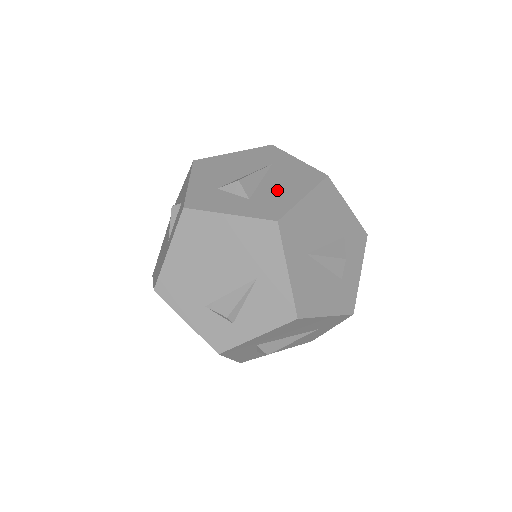
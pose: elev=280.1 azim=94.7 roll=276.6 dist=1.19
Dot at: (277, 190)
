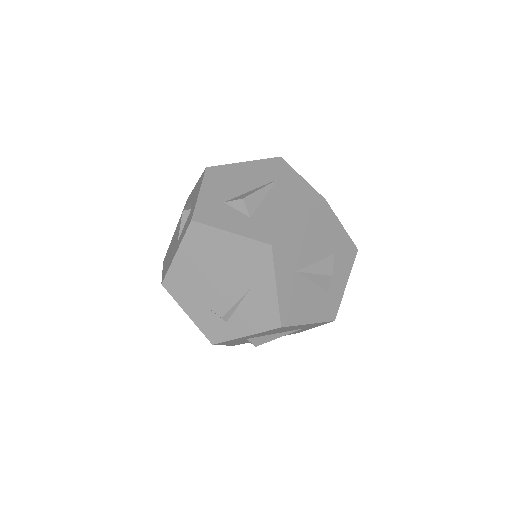
Dot at: (276, 210)
